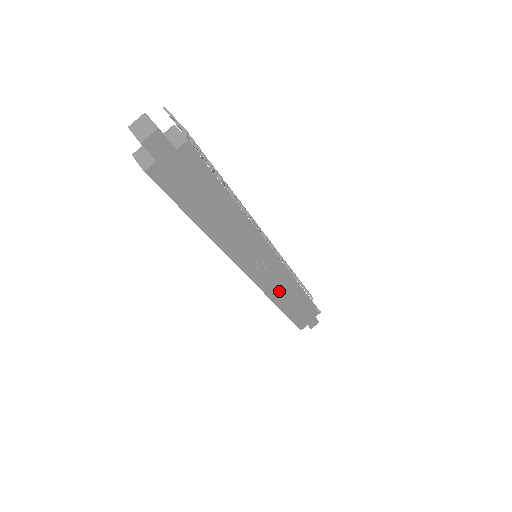
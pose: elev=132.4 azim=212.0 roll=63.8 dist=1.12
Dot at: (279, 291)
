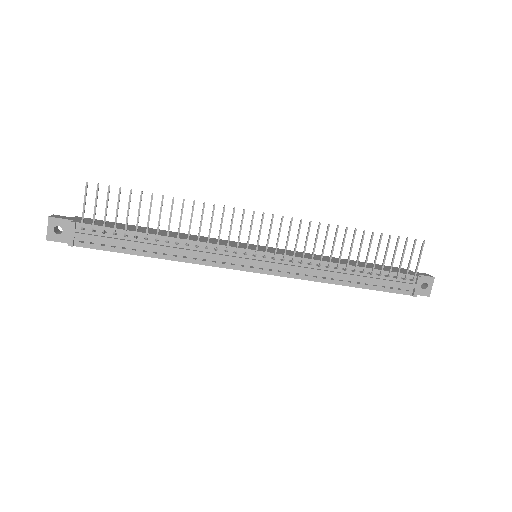
Dot at: occluded
